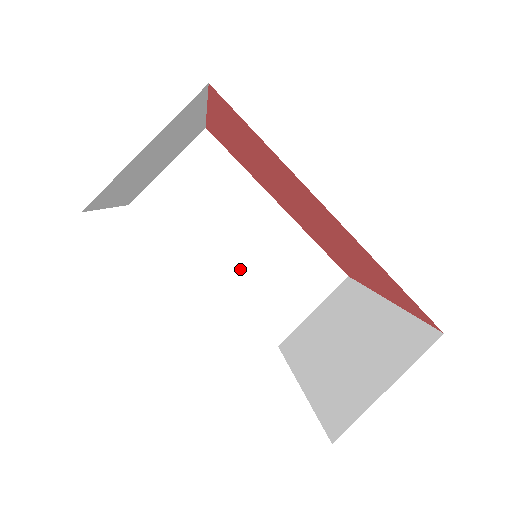
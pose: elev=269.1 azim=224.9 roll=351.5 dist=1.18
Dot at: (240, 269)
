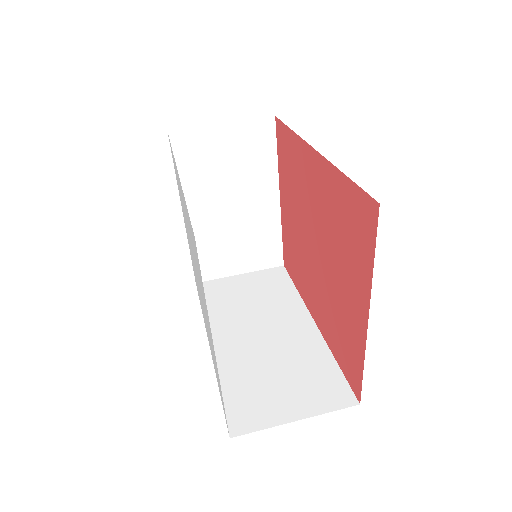
Dot at: (245, 350)
